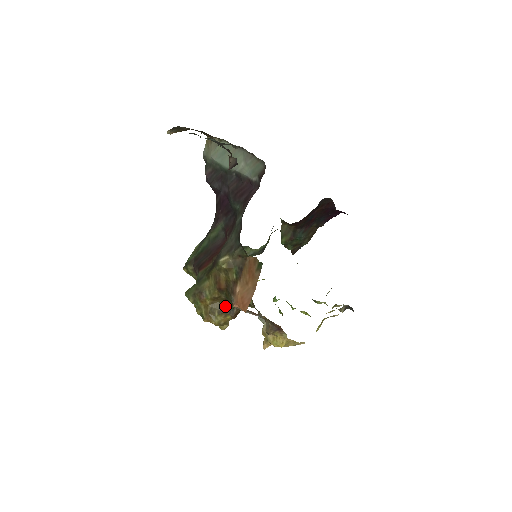
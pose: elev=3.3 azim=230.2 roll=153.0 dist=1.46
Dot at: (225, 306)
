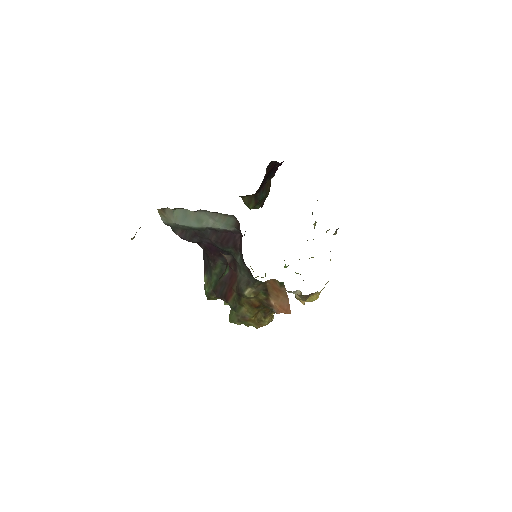
Dot at: (266, 311)
